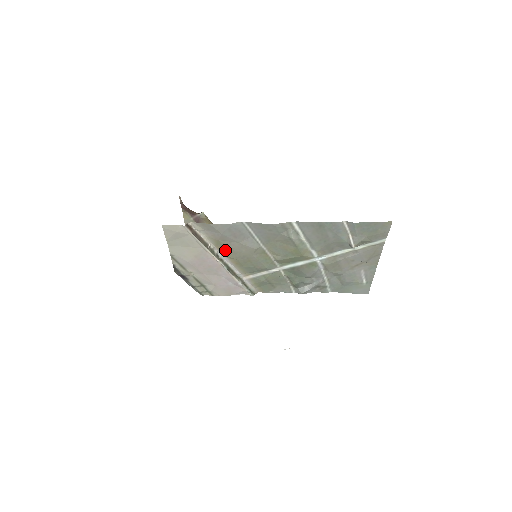
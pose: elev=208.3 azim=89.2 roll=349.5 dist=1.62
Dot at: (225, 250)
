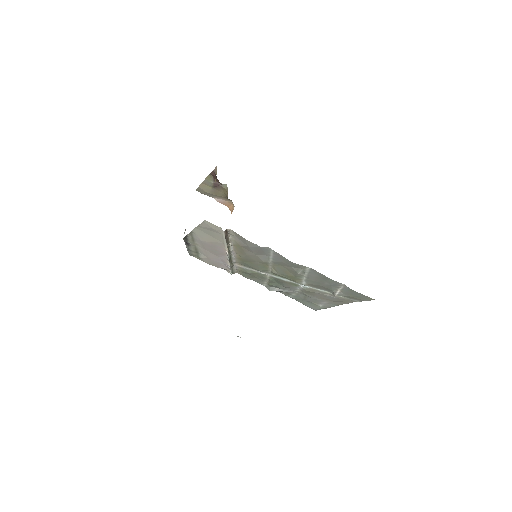
Dot at: (239, 251)
